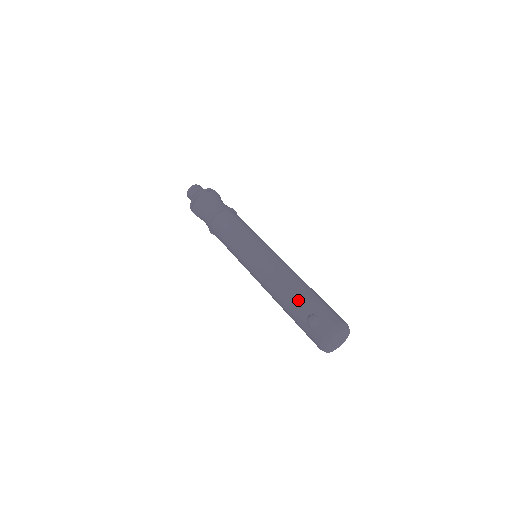
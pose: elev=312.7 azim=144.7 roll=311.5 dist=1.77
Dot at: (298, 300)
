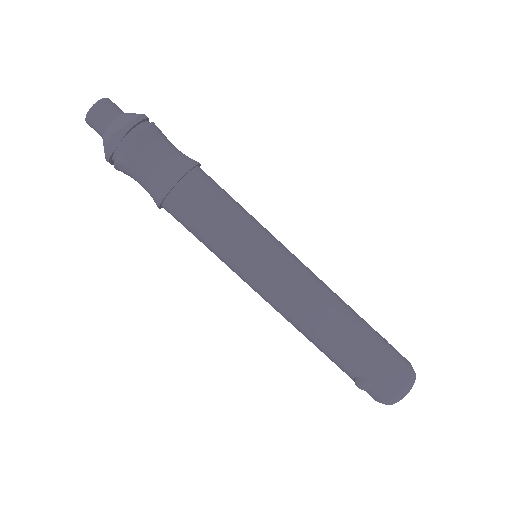
Dot at: (339, 357)
